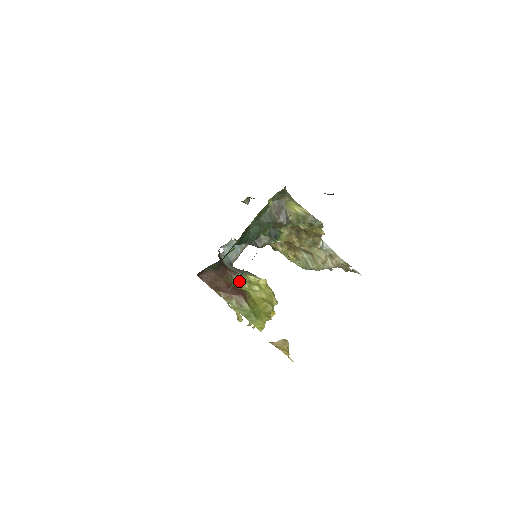
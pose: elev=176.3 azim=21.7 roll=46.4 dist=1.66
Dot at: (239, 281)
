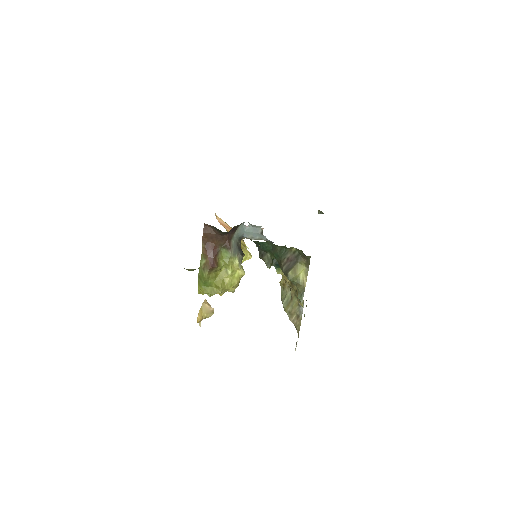
Dot at: (189, 270)
